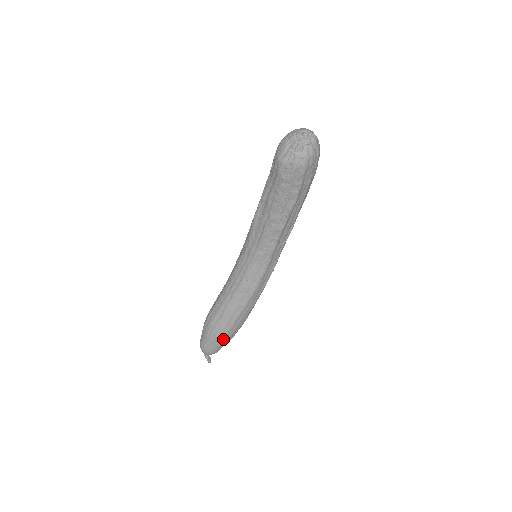
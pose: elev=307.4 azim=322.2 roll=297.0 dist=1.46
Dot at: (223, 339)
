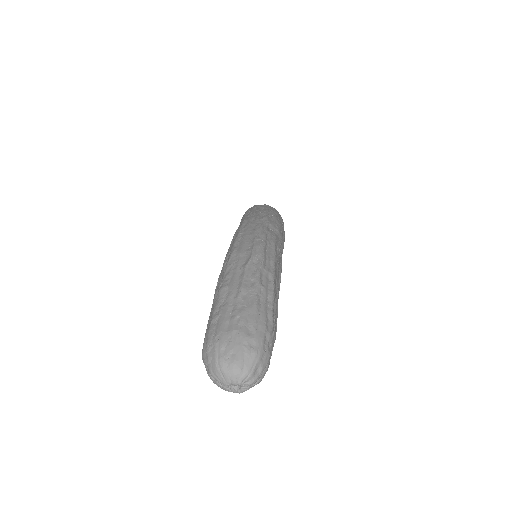
Dot at: occluded
